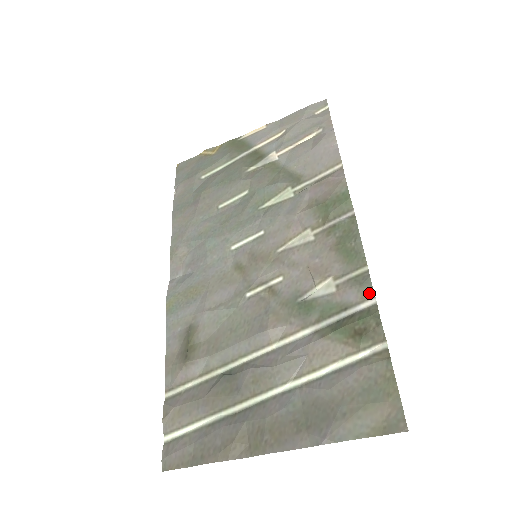
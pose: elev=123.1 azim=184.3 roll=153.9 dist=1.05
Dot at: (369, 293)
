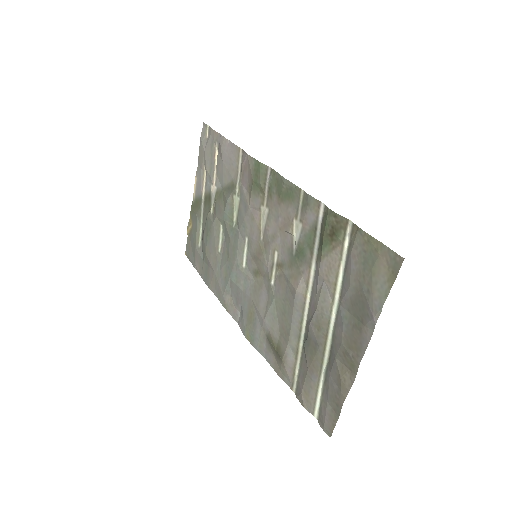
Dot at: (316, 204)
